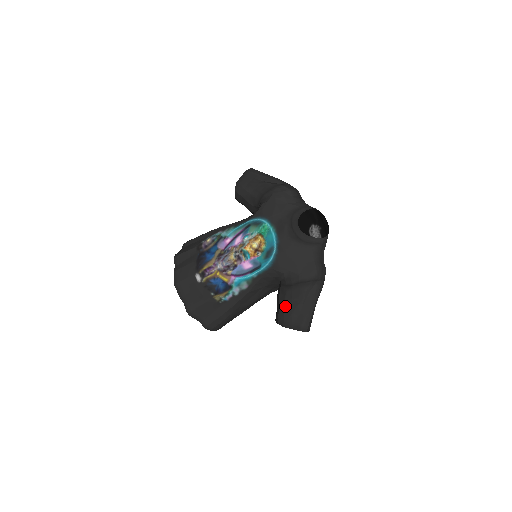
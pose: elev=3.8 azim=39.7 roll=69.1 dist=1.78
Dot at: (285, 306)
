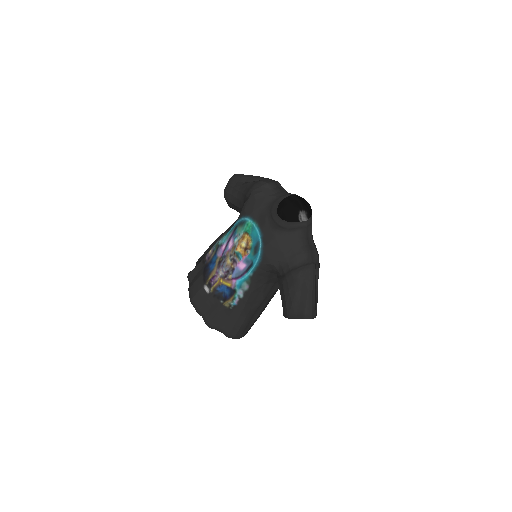
Dot at: (285, 297)
